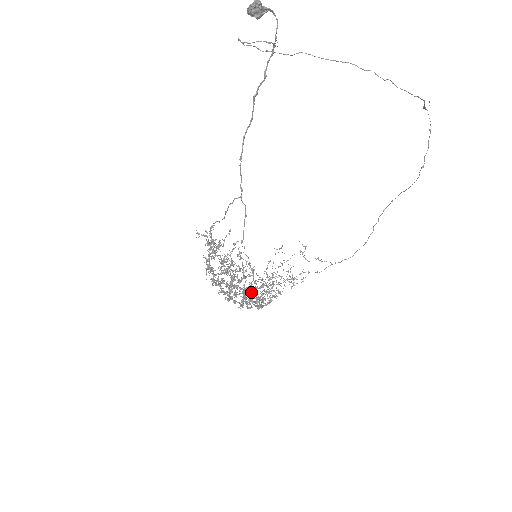
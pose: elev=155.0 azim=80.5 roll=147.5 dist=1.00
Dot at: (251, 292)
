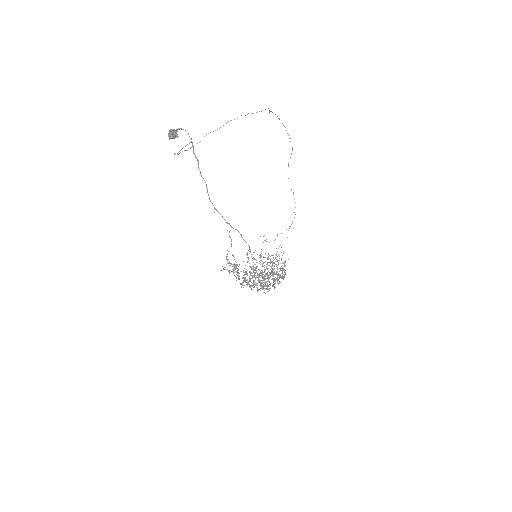
Dot at: (272, 275)
